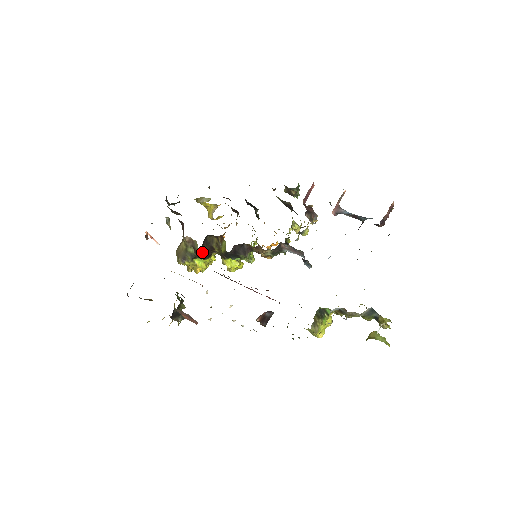
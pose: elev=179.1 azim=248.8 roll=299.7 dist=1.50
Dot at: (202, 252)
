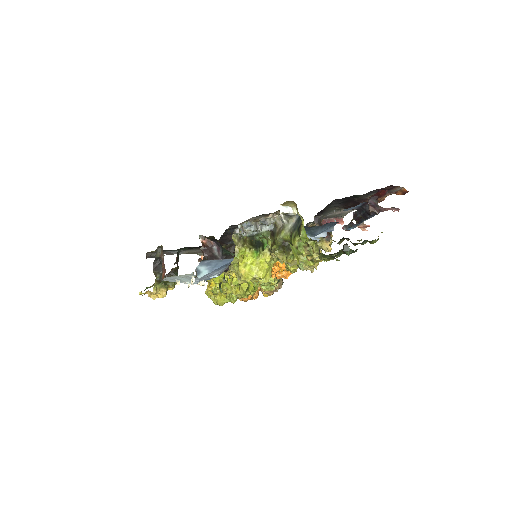
Dot at: occluded
